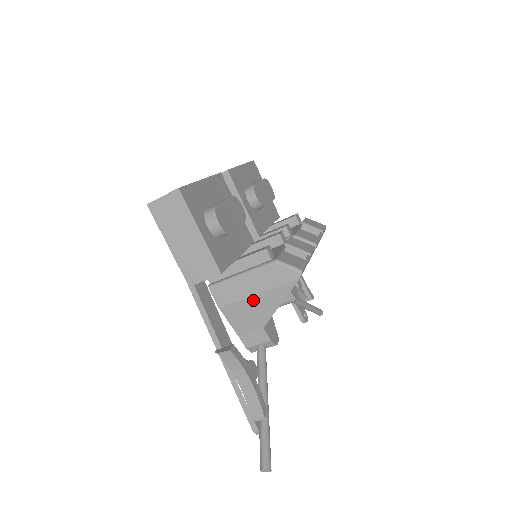
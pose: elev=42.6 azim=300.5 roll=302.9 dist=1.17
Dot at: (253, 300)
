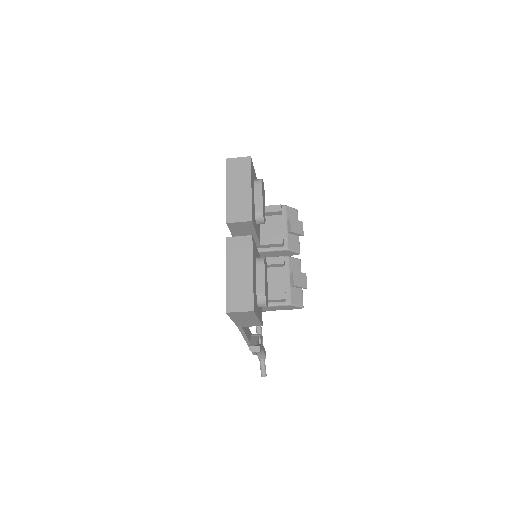
Dot at: occluded
